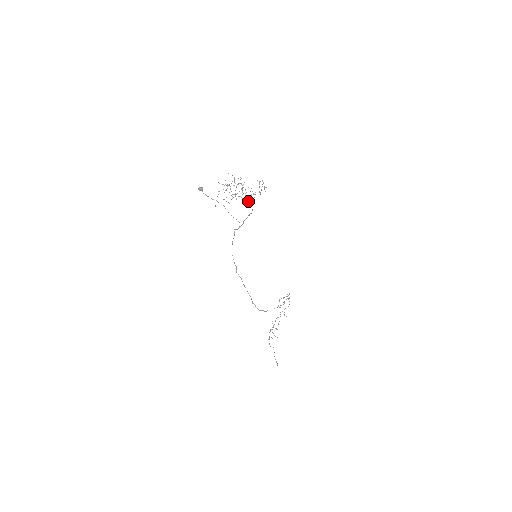
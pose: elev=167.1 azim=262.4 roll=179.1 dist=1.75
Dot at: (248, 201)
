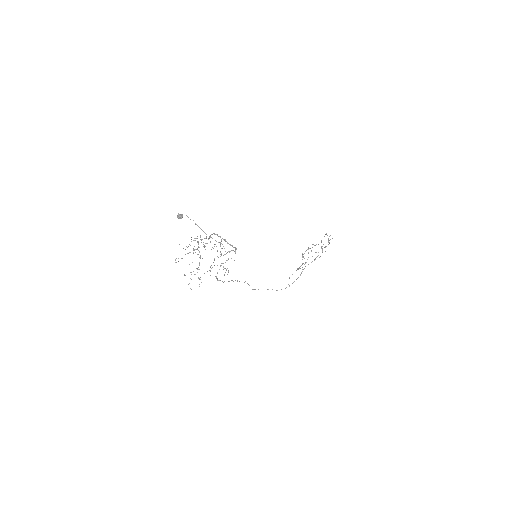
Dot at: (210, 270)
